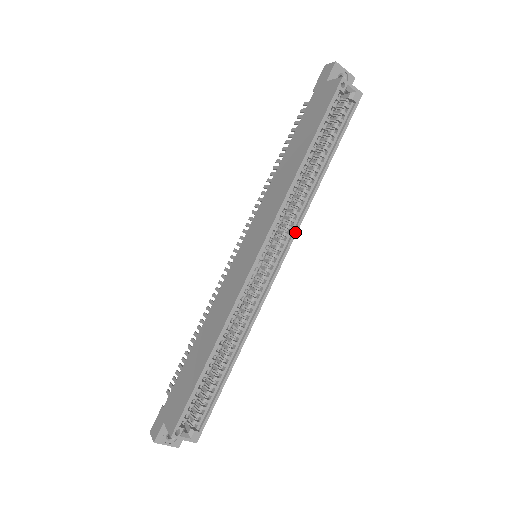
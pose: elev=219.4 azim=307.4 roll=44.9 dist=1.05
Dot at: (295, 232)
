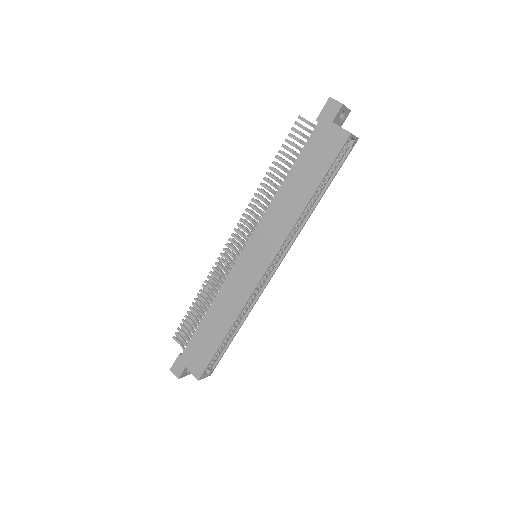
Dot at: (291, 245)
